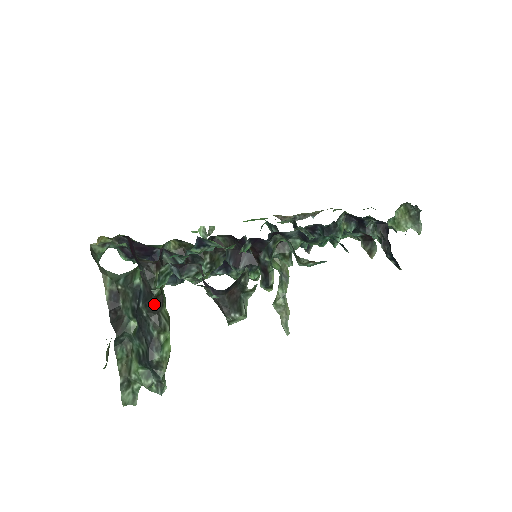
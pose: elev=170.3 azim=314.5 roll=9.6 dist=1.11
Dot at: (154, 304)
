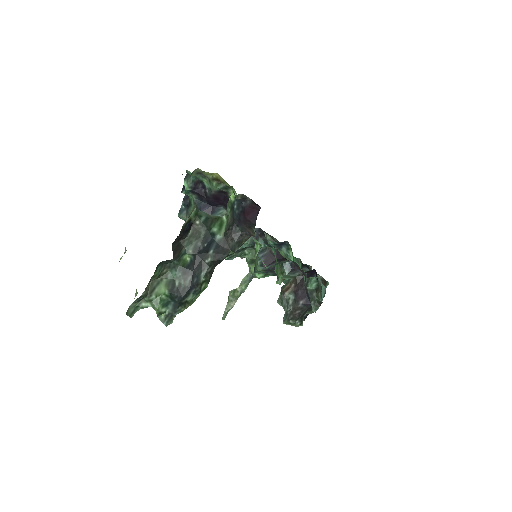
Dot at: (222, 260)
